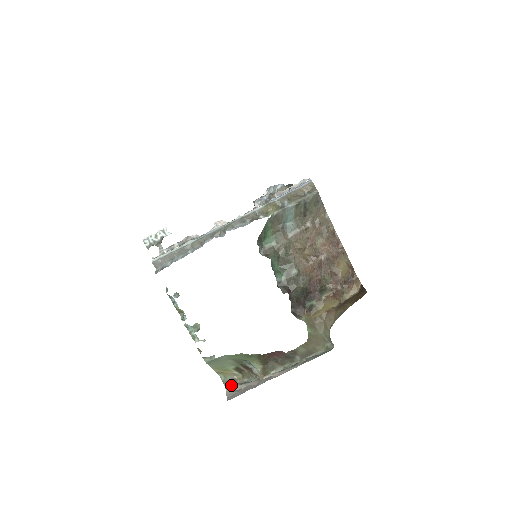
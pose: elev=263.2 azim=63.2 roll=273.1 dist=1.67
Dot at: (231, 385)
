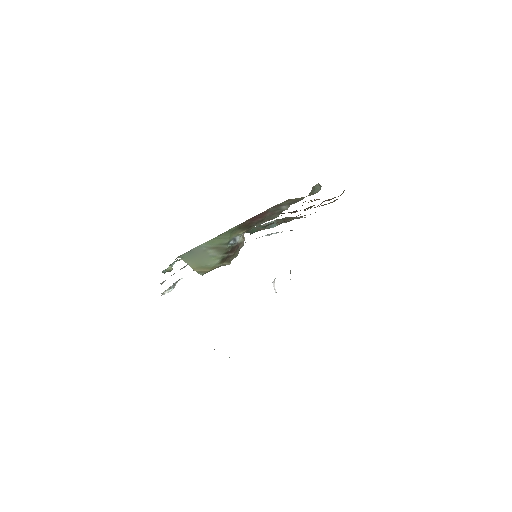
Dot at: occluded
